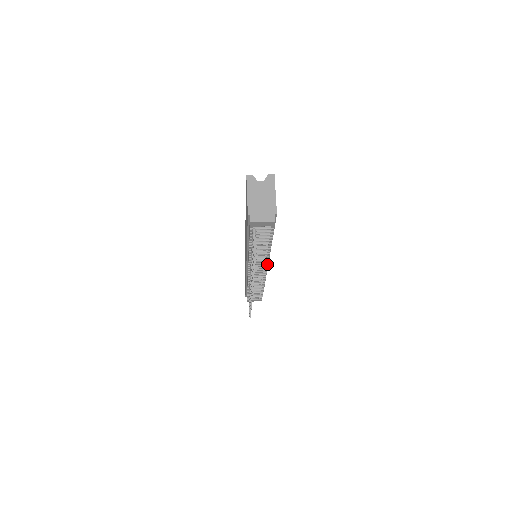
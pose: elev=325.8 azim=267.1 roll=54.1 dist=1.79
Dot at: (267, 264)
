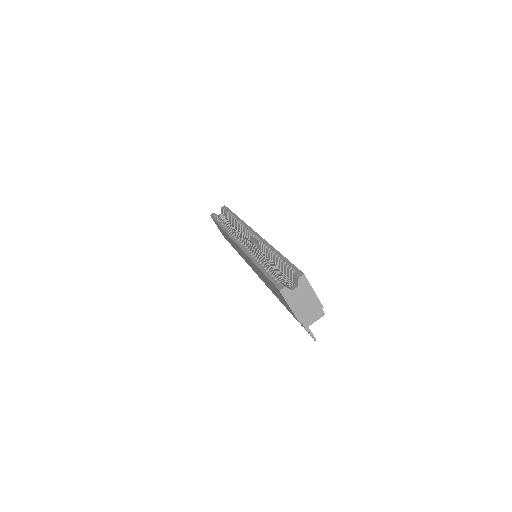
Dot at: occluded
